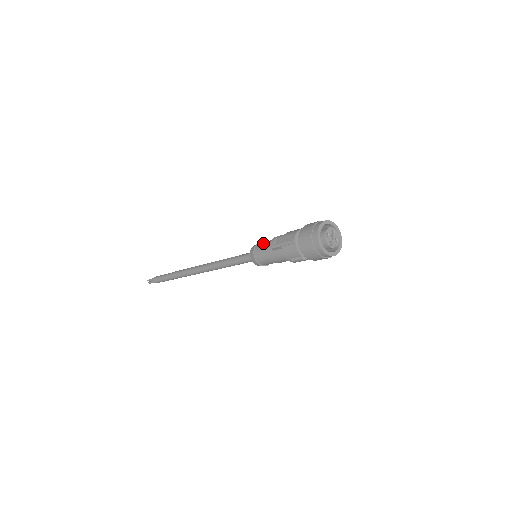
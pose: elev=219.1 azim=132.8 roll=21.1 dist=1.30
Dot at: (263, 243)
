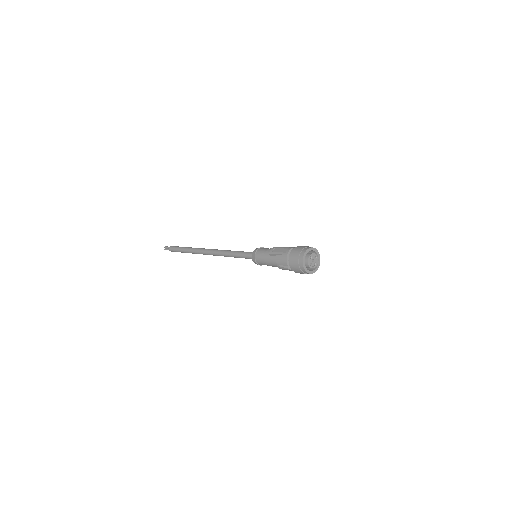
Dot at: (265, 248)
